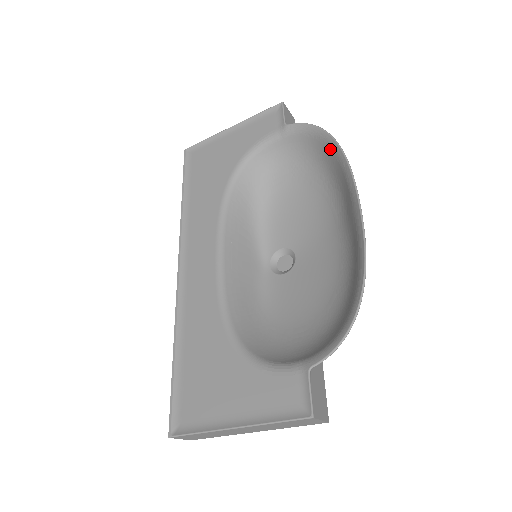
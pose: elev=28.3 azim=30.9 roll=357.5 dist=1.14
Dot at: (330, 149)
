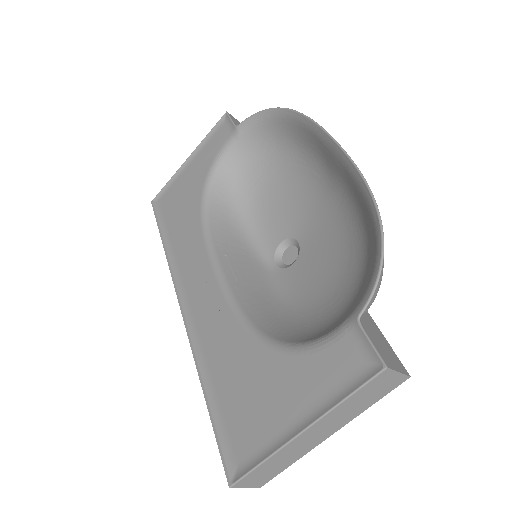
Dot at: (287, 121)
